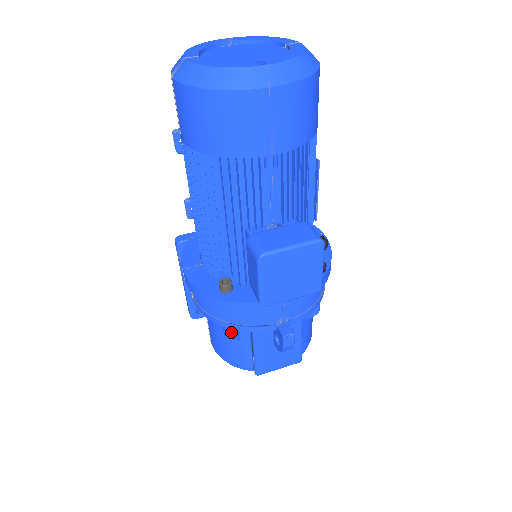
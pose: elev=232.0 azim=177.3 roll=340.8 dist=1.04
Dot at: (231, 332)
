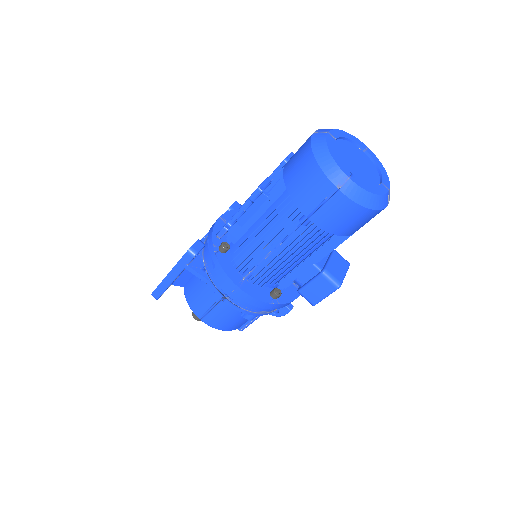
Dot at: (256, 316)
